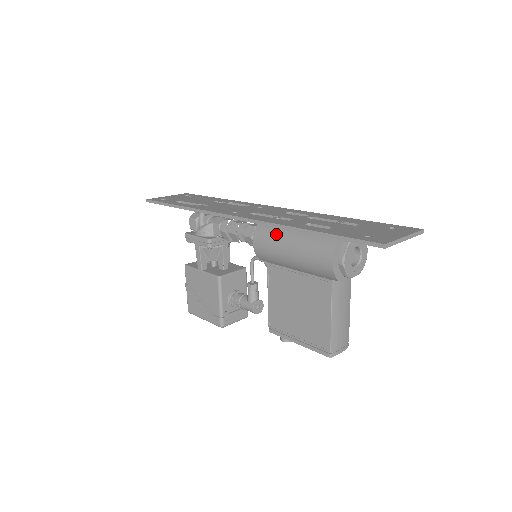
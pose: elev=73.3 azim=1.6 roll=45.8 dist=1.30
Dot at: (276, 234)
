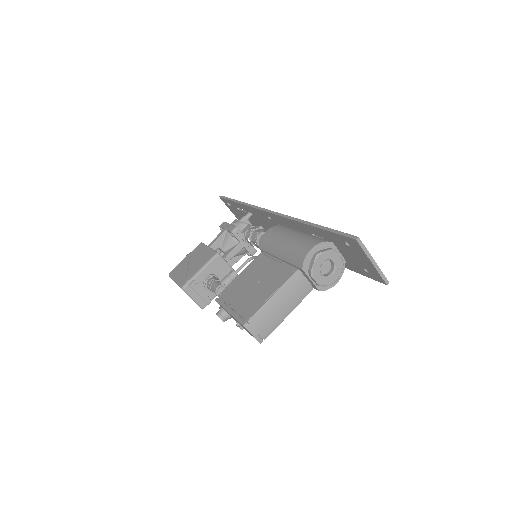
Dot at: (287, 230)
